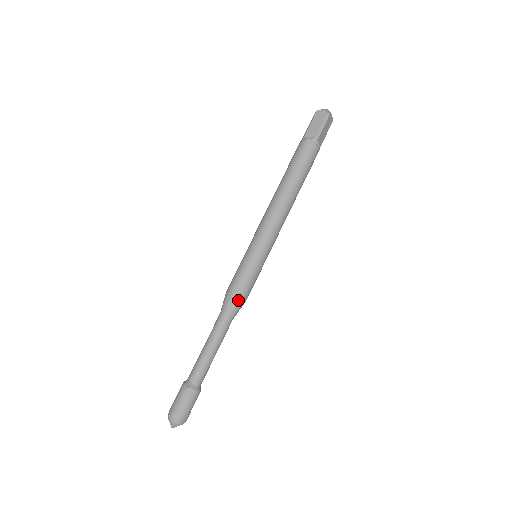
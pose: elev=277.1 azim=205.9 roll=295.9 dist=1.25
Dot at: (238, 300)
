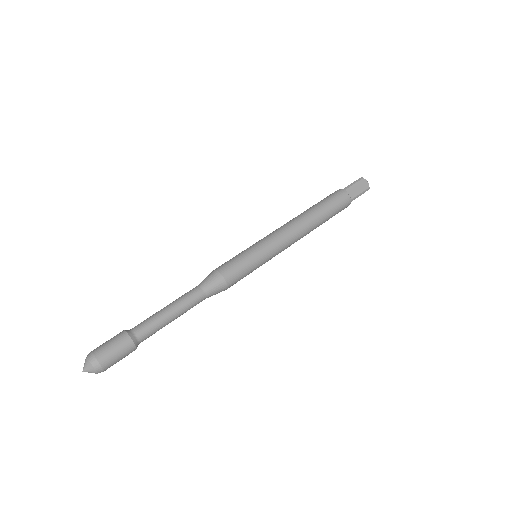
Dot at: (216, 273)
